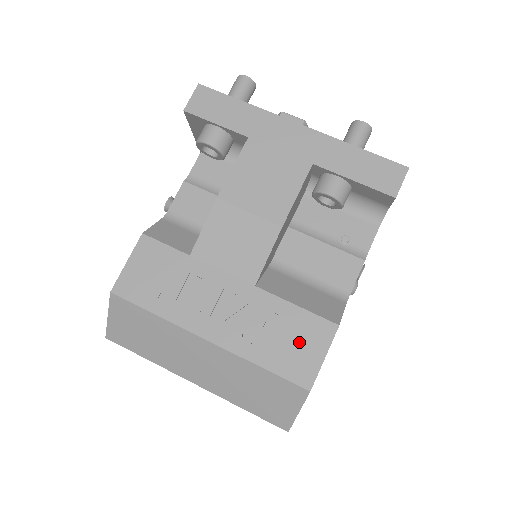
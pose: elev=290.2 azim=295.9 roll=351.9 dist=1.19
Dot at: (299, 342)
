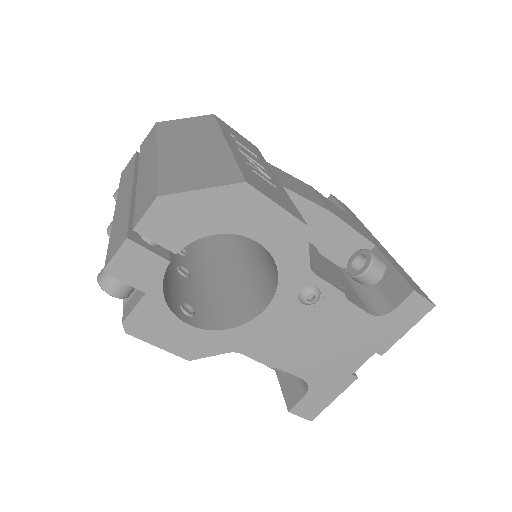
Dot at: (273, 193)
